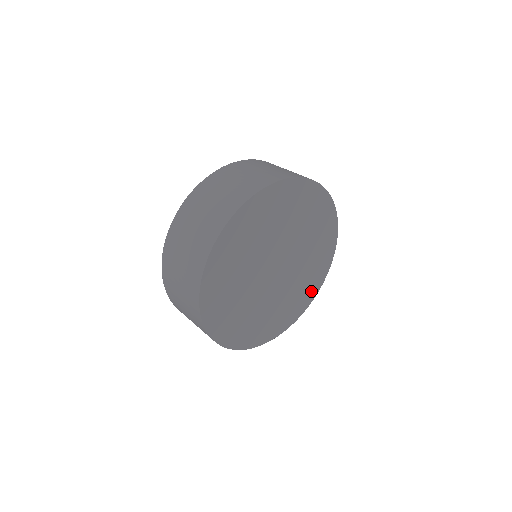
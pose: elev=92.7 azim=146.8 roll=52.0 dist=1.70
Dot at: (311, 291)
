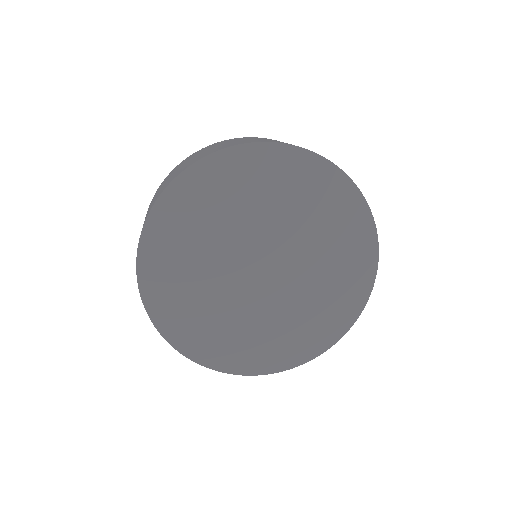
Dot at: (269, 359)
